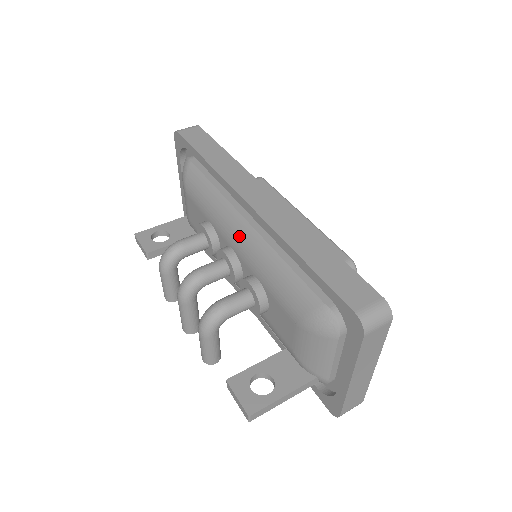
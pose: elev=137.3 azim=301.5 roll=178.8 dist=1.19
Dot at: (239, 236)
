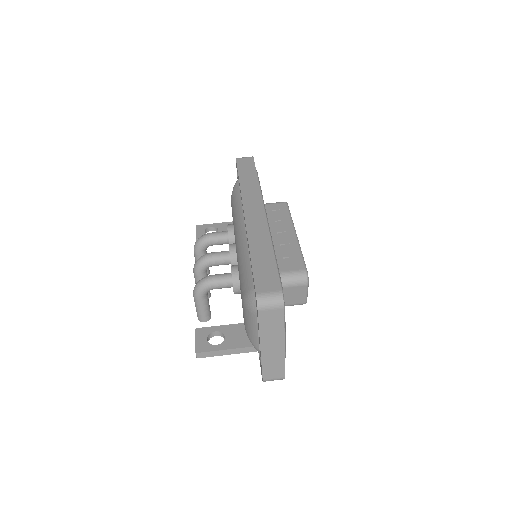
Dot at: (238, 236)
